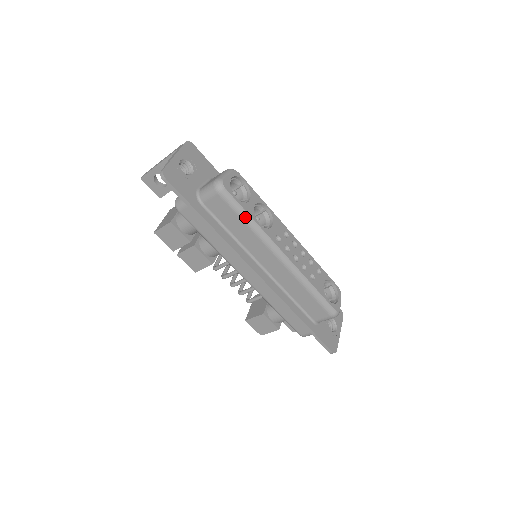
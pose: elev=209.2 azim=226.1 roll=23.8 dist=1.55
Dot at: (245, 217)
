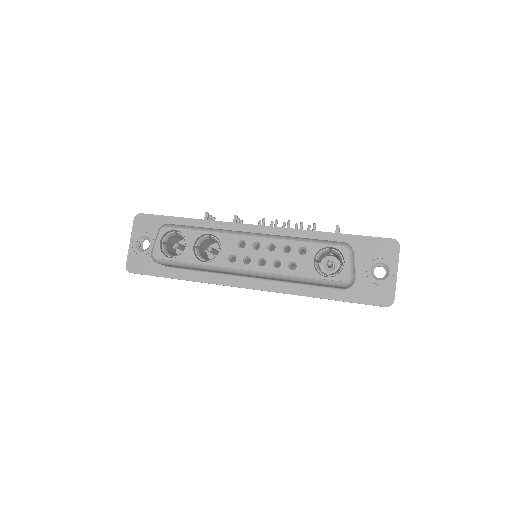
Dot at: (190, 266)
